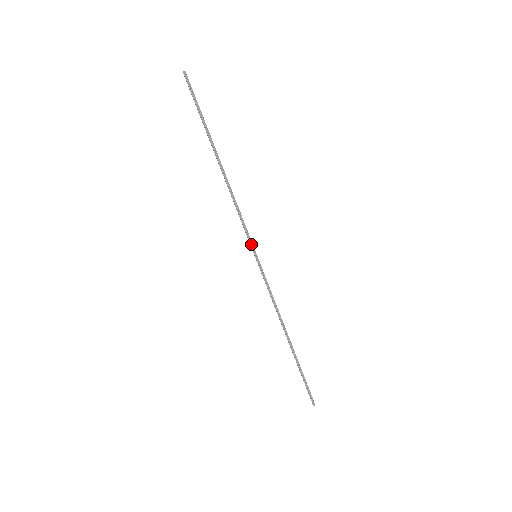
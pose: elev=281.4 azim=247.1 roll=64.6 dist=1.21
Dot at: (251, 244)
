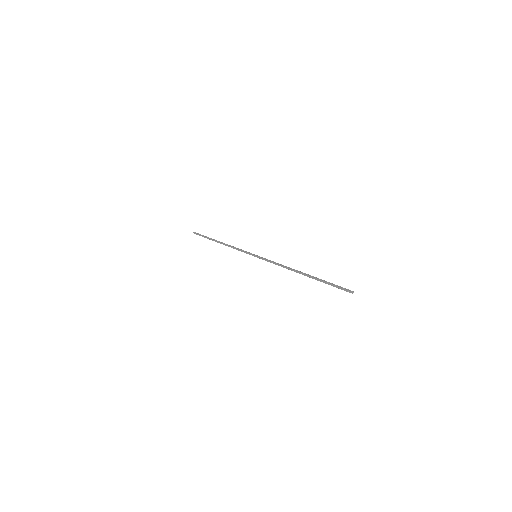
Dot at: (250, 254)
